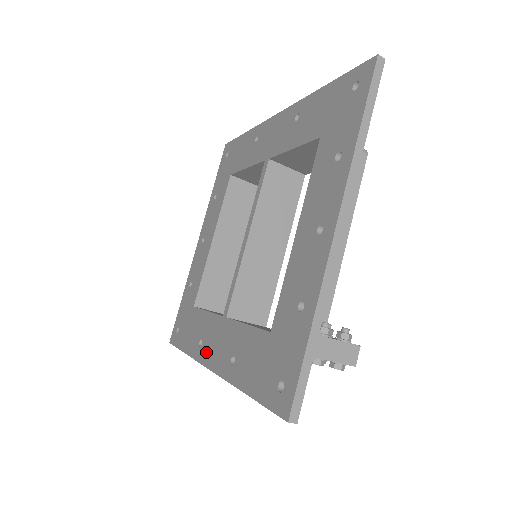
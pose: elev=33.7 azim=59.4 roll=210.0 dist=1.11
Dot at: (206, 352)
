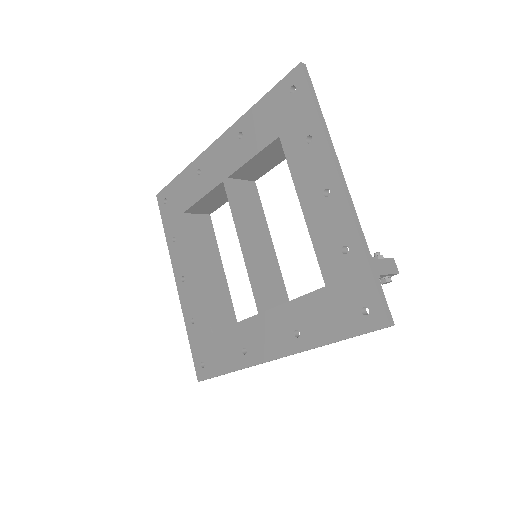
Dot at: (258, 352)
